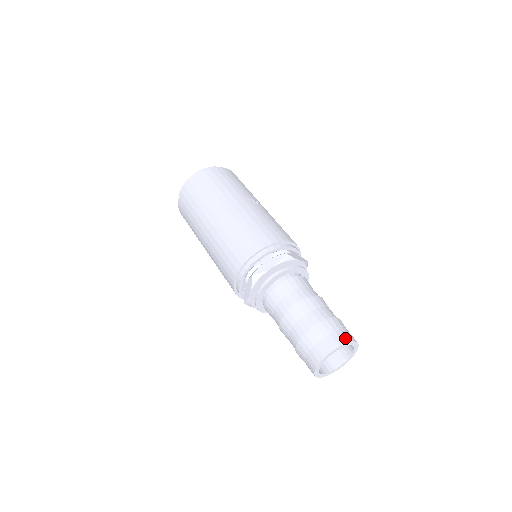
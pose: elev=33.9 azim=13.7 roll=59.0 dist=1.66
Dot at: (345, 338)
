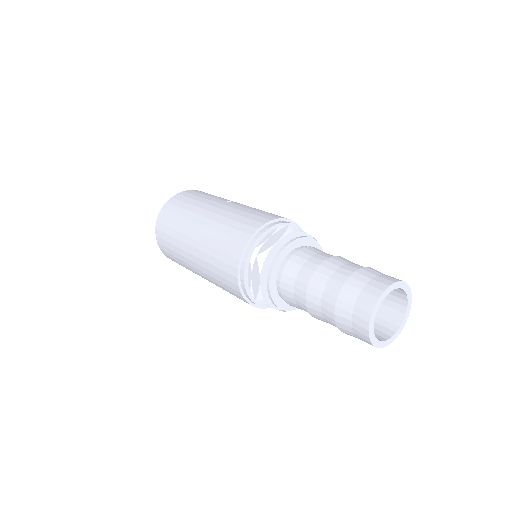
Dot at: (392, 279)
